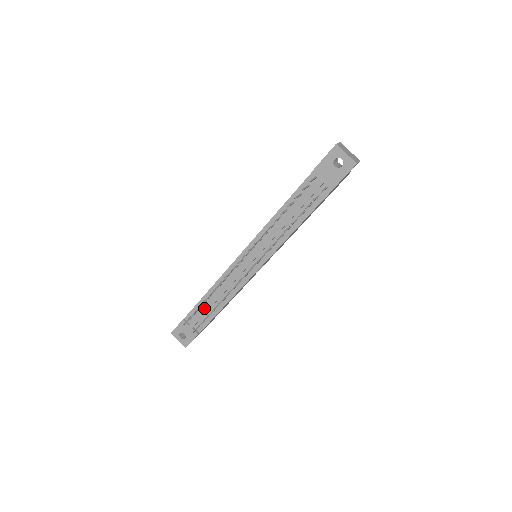
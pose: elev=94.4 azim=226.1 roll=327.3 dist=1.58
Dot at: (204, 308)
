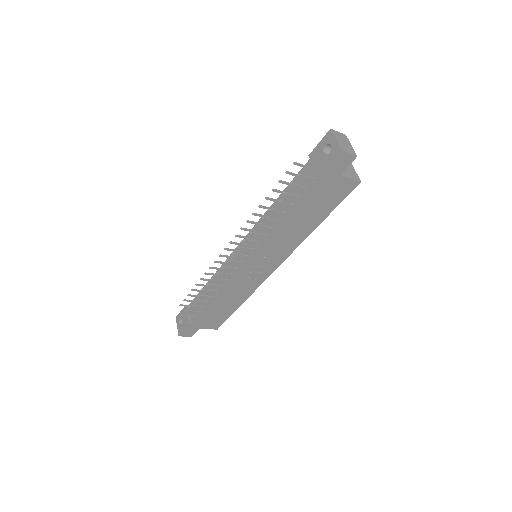
Dot at: occluded
